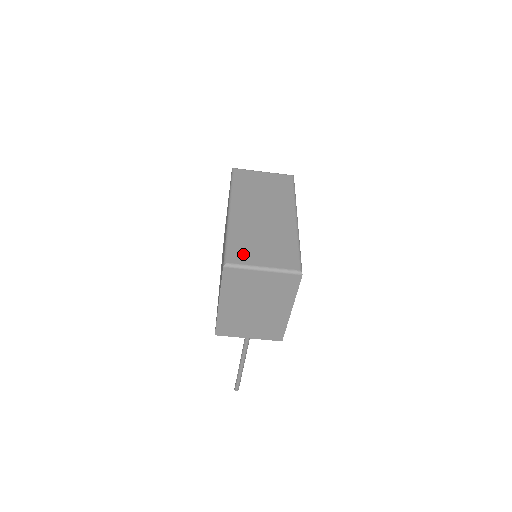
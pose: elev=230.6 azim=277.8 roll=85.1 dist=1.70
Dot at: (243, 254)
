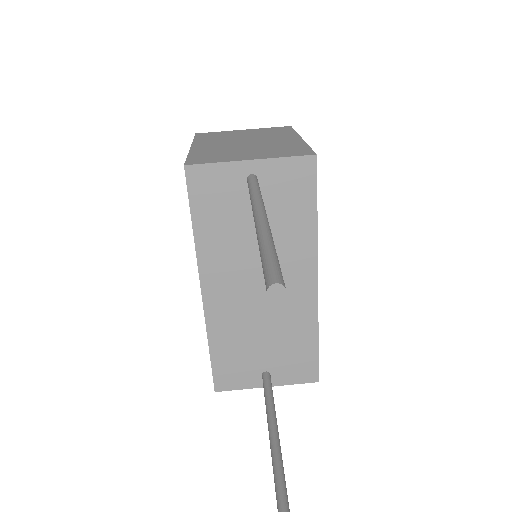
Dot at: occluded
